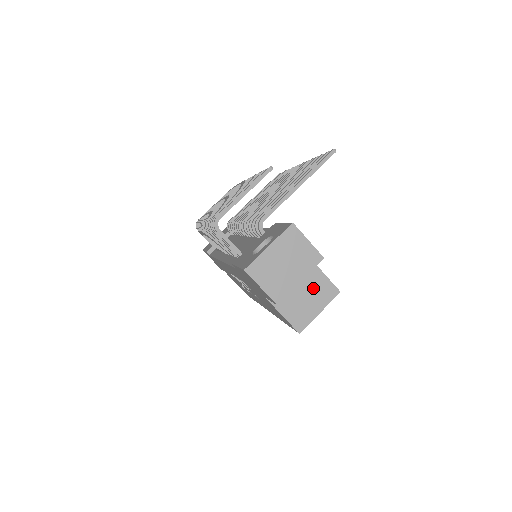
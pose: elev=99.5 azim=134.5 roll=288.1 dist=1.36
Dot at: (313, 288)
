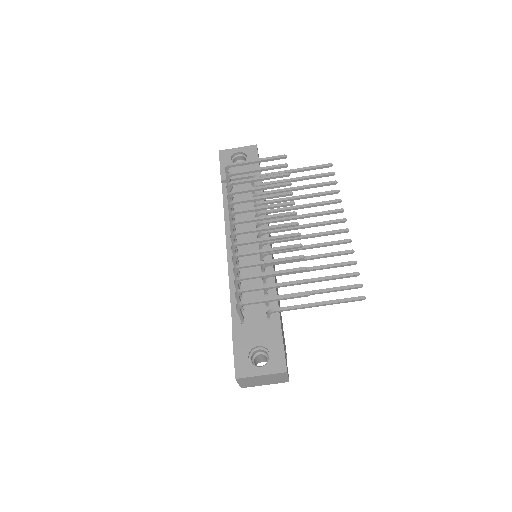
Dot at: occluded
